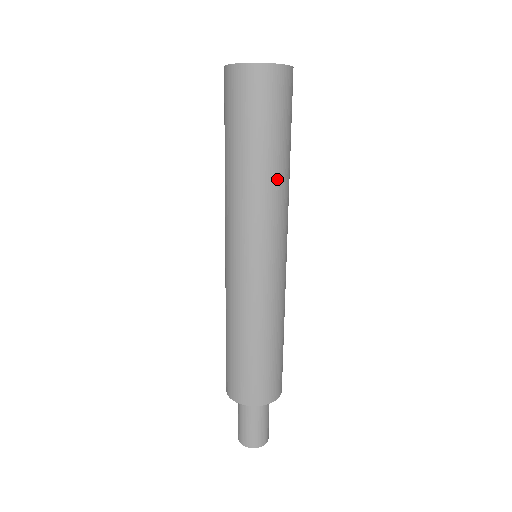
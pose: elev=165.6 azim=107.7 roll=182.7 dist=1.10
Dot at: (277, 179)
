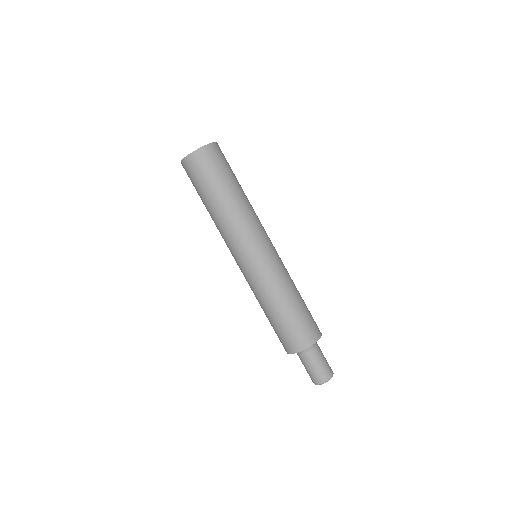
Dot at: (248, 200)
